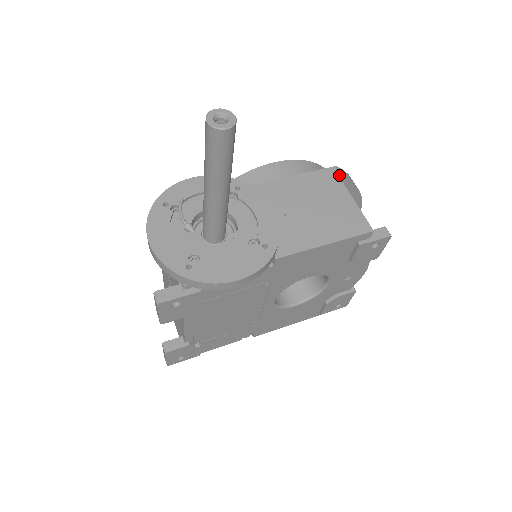
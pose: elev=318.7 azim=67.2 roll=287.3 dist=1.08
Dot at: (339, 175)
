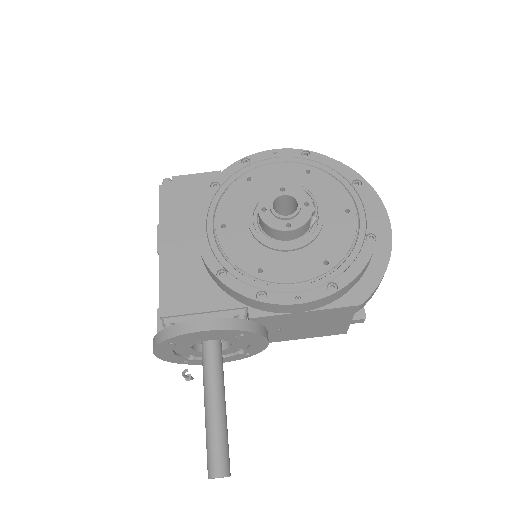
Dot at: (356, 310)
